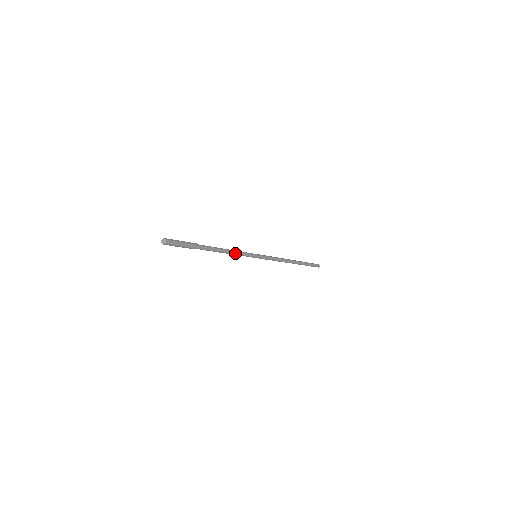
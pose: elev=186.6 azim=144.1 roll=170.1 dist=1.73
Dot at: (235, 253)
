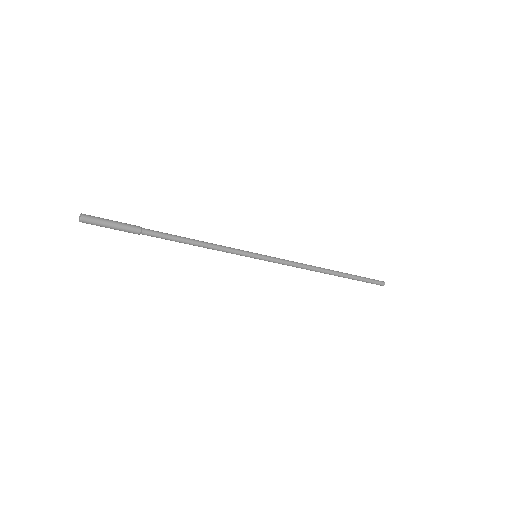
Dot at: (214, 245)
